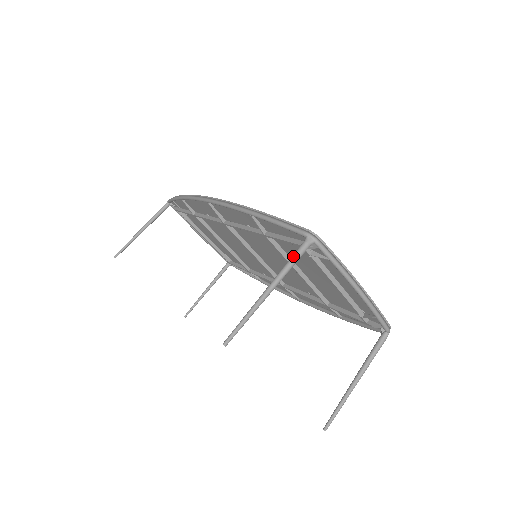
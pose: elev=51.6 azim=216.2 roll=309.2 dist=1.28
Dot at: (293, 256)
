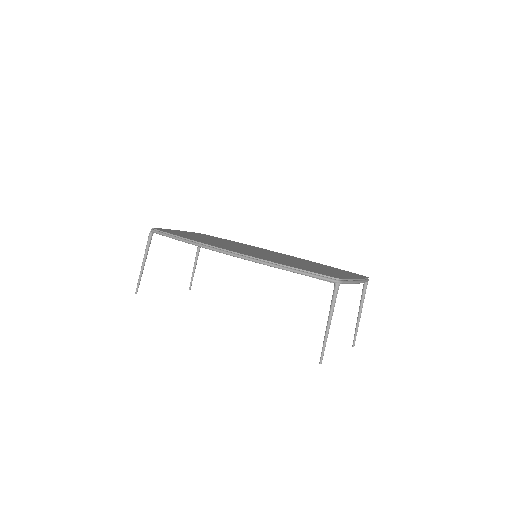
Dot at: (334, 299)
